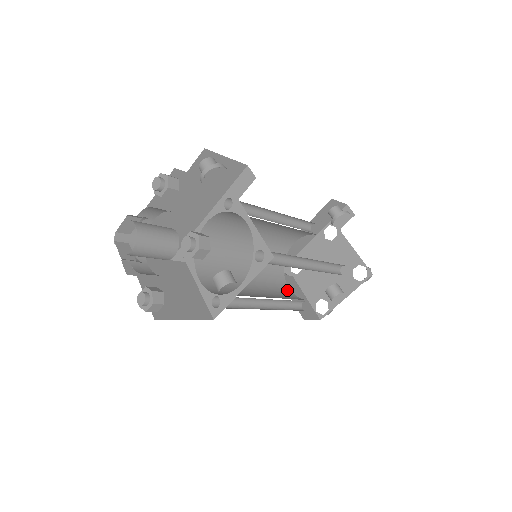
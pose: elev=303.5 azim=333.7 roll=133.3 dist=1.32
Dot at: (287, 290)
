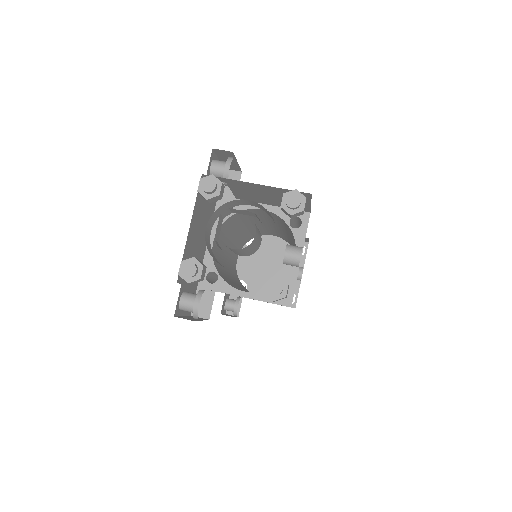
Dot at: occluded
